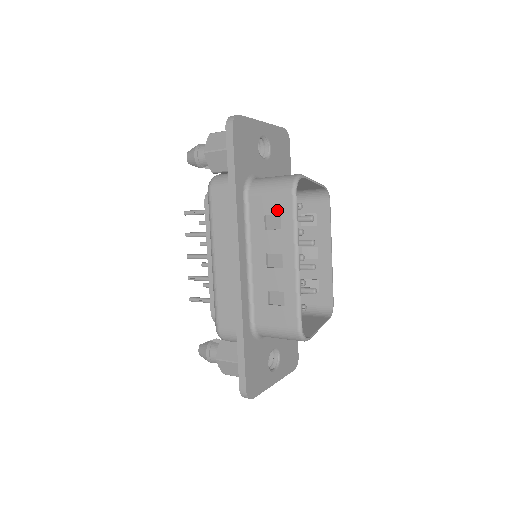
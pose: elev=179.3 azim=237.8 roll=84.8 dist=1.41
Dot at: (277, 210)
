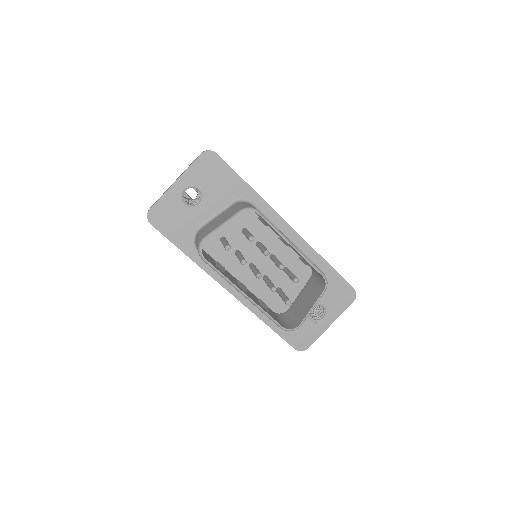
Dot at: occluded
